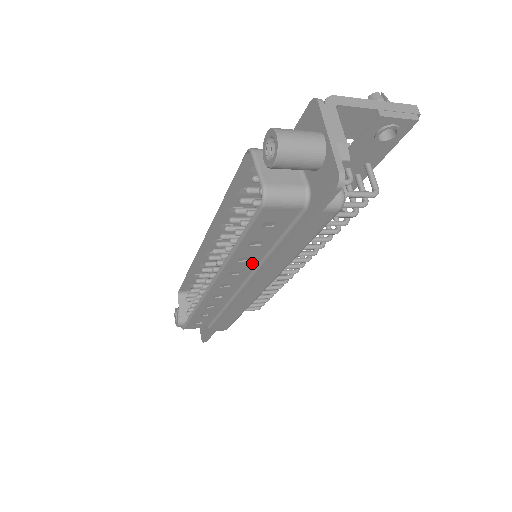
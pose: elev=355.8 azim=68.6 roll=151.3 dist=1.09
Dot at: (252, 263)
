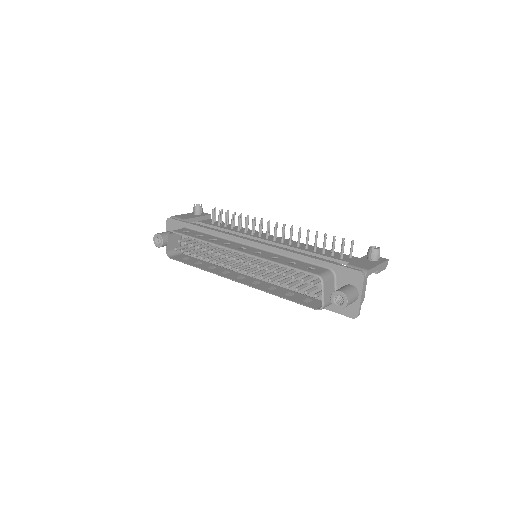
Dot at: occluded
